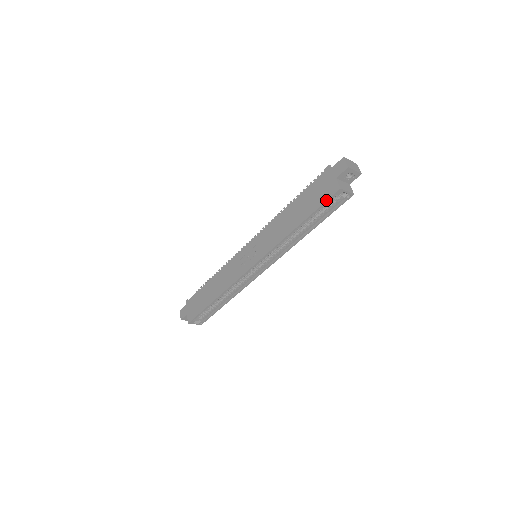
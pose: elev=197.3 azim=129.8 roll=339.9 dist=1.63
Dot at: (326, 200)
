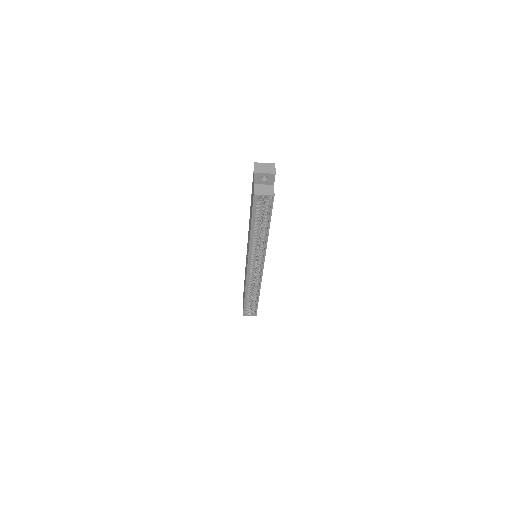
Dot at: (252, 206)
